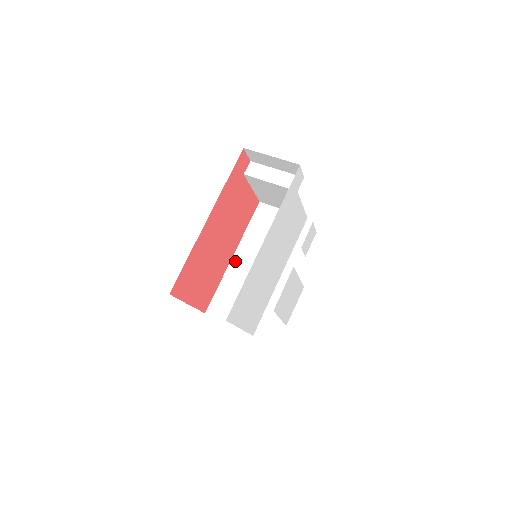
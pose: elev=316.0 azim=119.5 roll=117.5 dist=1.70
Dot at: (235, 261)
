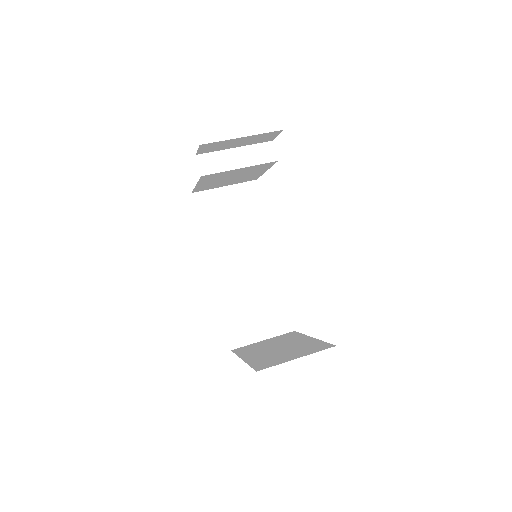
Dot at: (218, 275)
